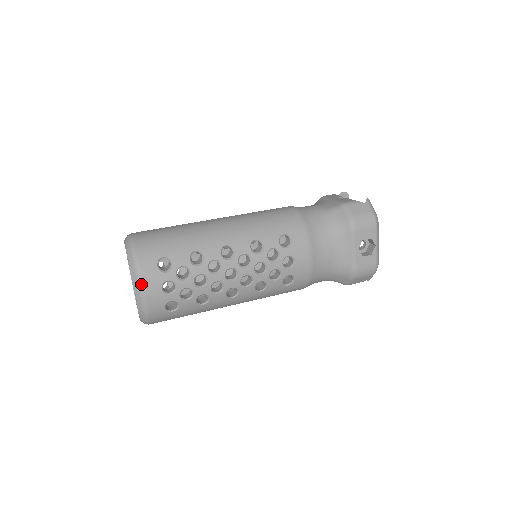
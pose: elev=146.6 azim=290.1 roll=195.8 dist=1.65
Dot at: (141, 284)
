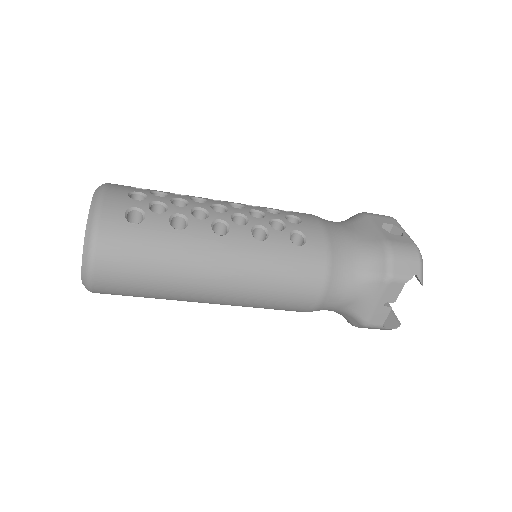
Dot at: (104, 186)
